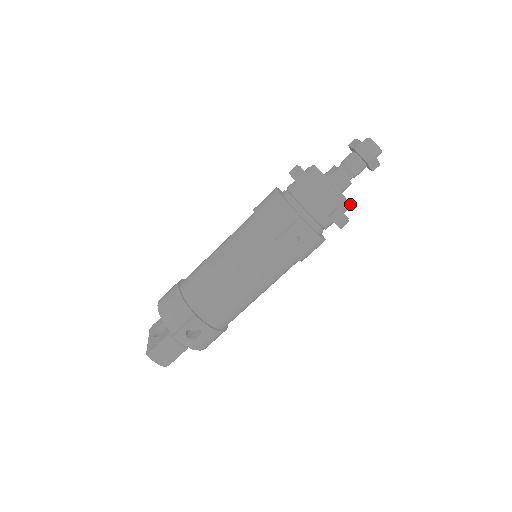
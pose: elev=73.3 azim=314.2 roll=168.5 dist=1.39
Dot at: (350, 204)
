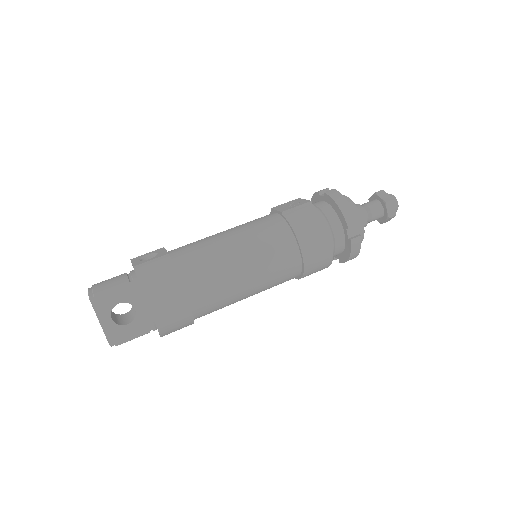
Dot at: (356, 207)
